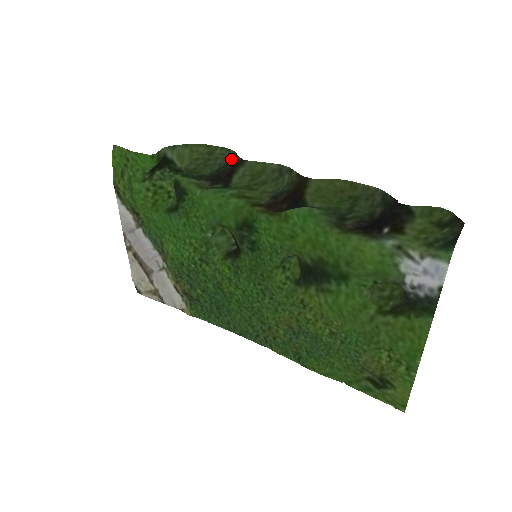
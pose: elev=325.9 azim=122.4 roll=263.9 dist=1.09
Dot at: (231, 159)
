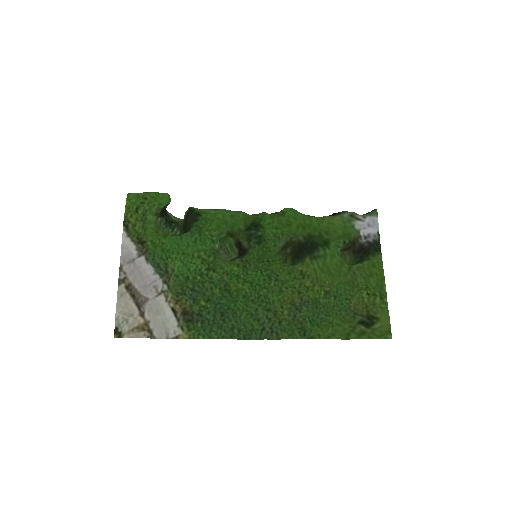
Dot at: occluded
